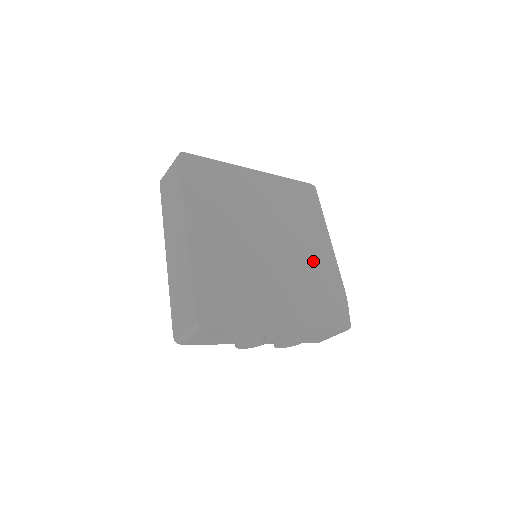
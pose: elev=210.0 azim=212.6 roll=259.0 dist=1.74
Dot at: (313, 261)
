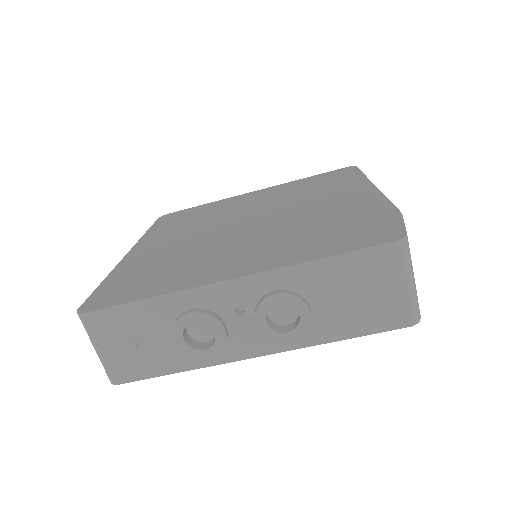
Dot at: (328, 209)
